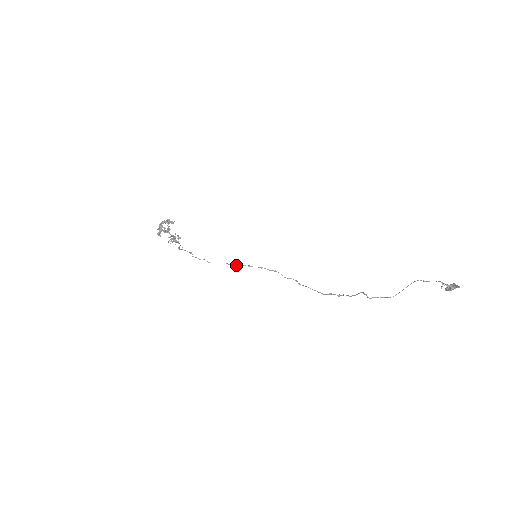
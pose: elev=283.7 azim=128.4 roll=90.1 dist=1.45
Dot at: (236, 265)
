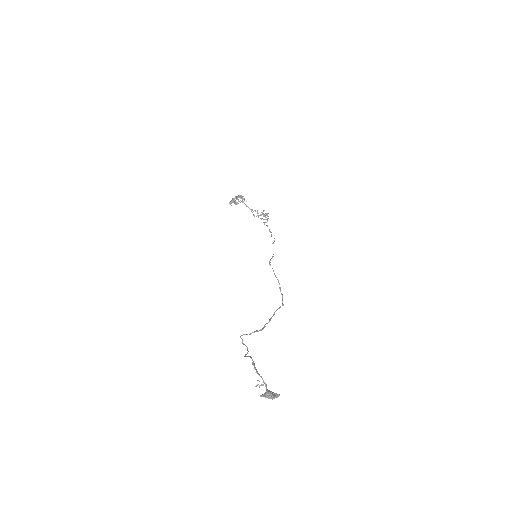
Dot at: (271, 258)
